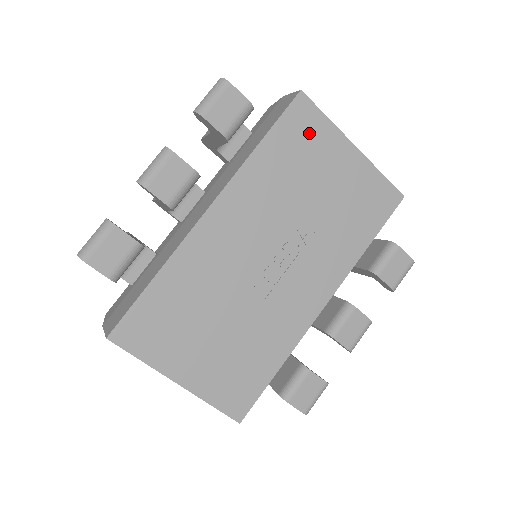
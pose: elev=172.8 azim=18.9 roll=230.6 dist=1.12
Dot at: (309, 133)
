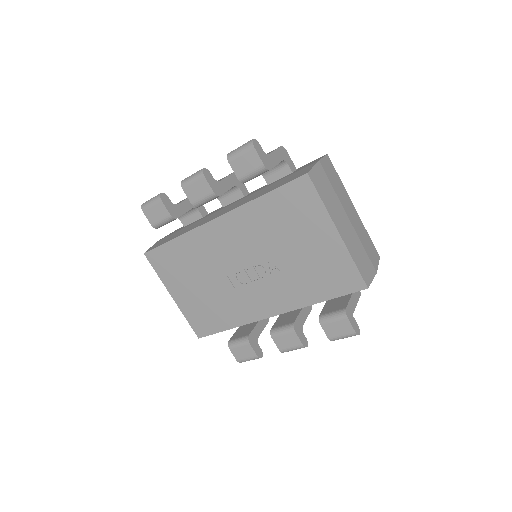
Dot at: (302, 206)
